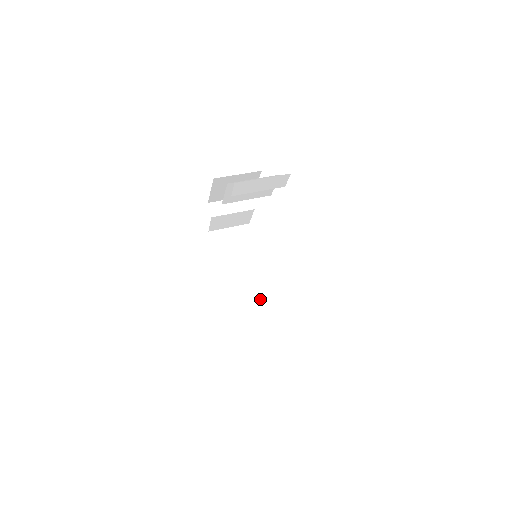
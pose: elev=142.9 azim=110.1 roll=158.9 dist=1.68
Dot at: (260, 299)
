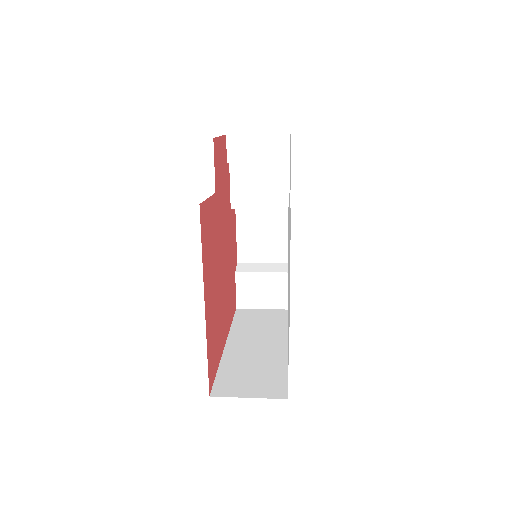
Dot at: (269, 361)
